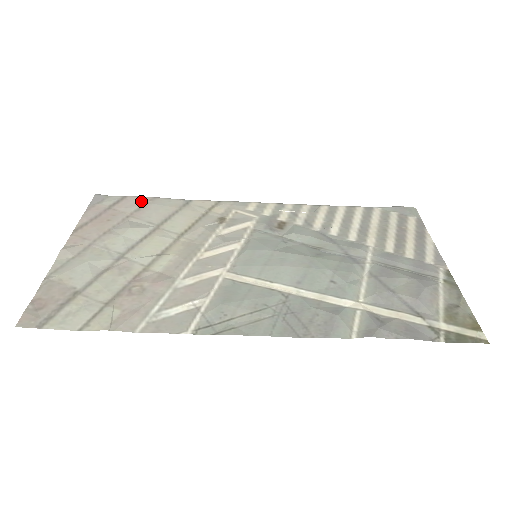
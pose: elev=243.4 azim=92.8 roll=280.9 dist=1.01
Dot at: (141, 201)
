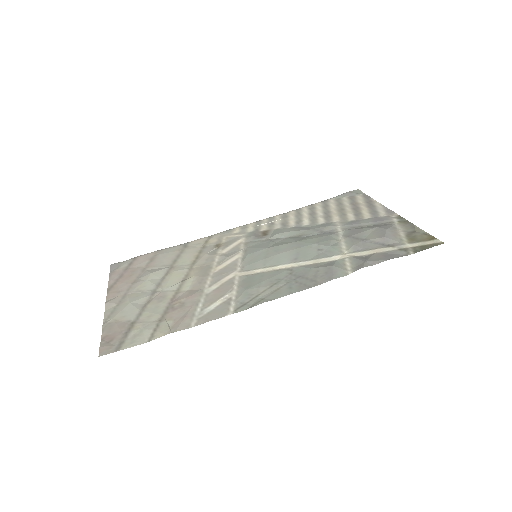
Dot at: (149, 256)
